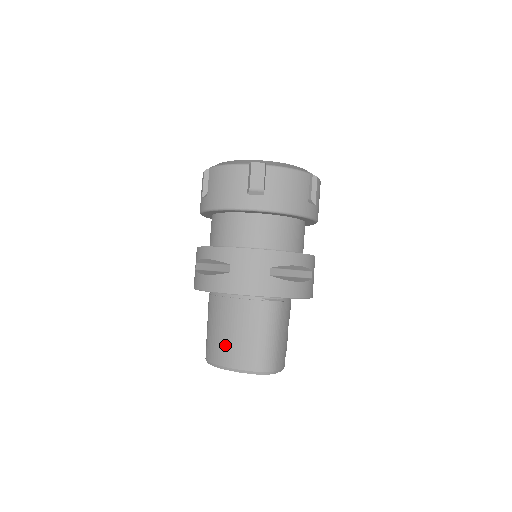
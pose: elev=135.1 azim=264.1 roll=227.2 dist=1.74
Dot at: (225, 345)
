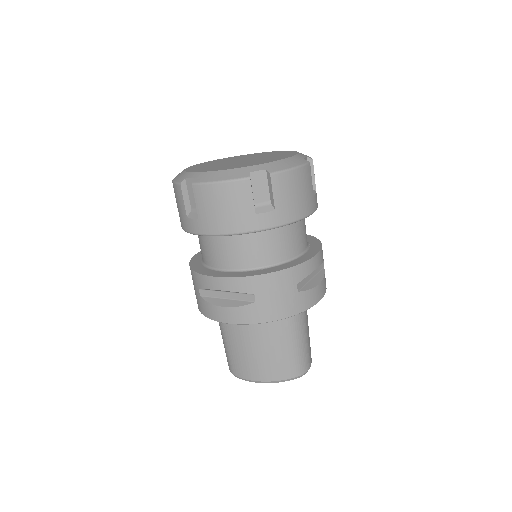
Dot at: (257, 362)
